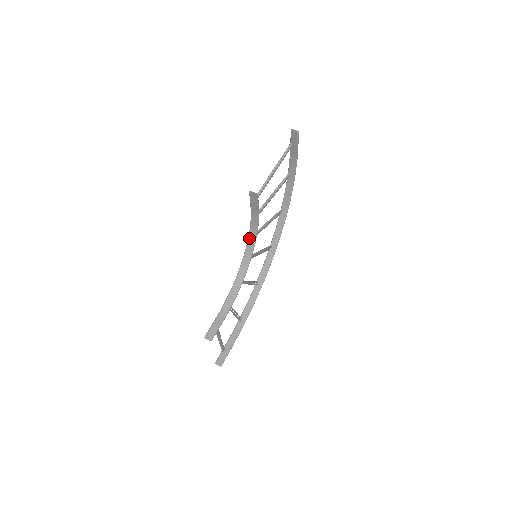
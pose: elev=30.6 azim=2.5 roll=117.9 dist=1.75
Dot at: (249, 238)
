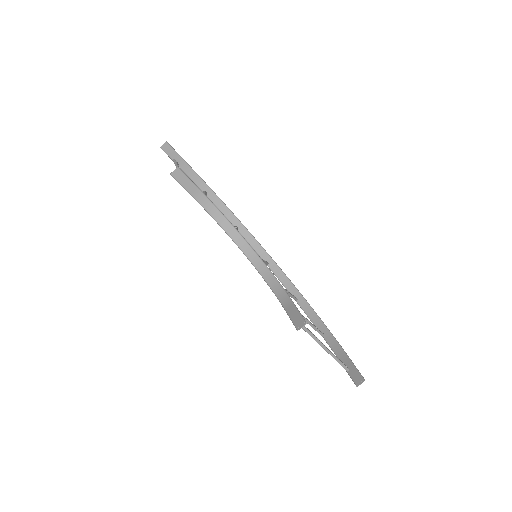
Dot at: (224, 229)
